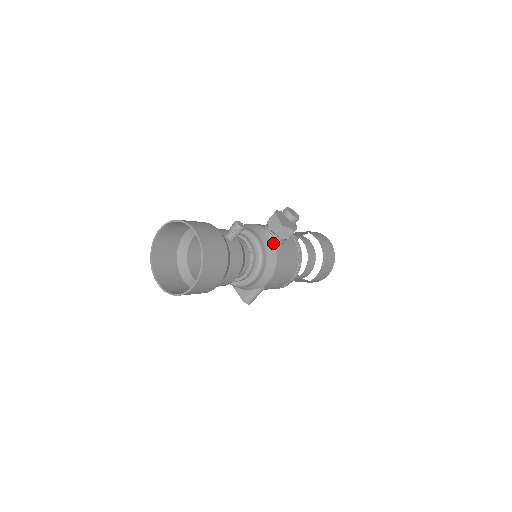
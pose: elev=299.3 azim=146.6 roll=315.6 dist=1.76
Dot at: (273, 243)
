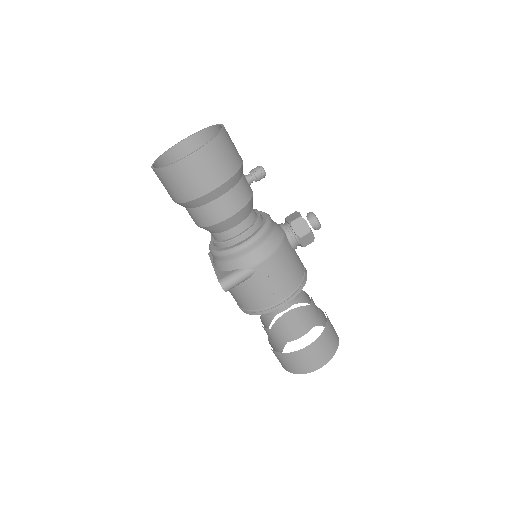
Dot at: (283, 232)
